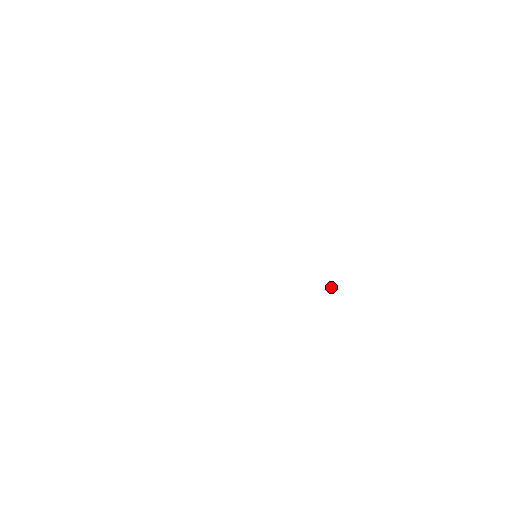
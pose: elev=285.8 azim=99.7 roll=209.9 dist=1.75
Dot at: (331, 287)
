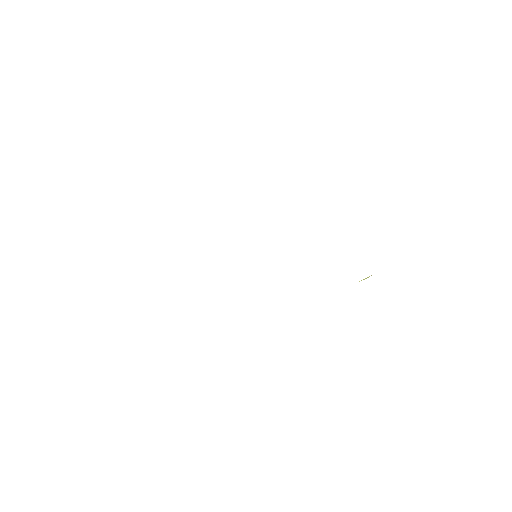
Dot at: (364, 279)
